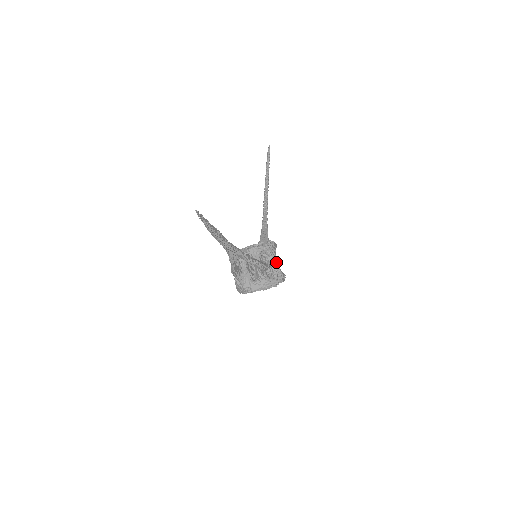
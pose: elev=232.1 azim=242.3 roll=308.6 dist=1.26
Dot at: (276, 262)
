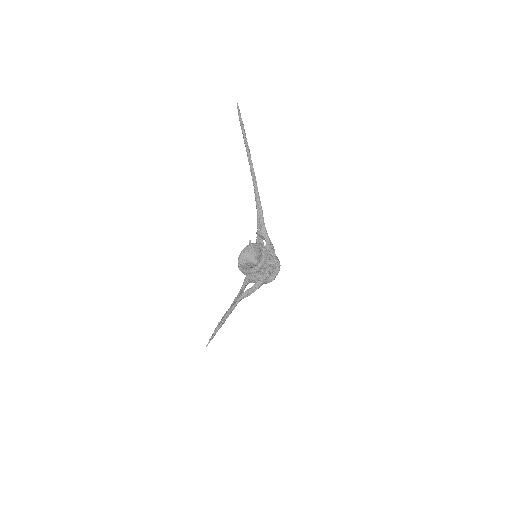
Dot at: (270, 268)
